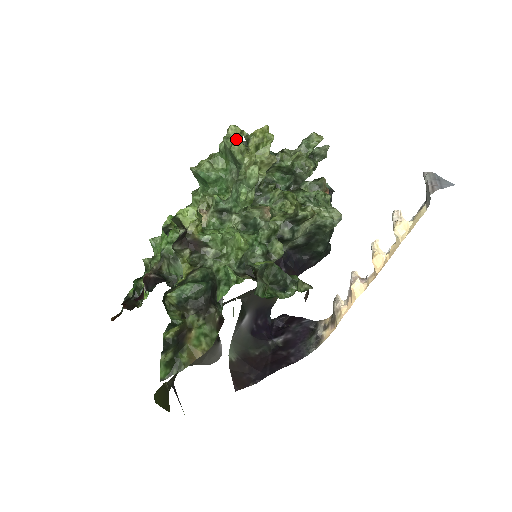
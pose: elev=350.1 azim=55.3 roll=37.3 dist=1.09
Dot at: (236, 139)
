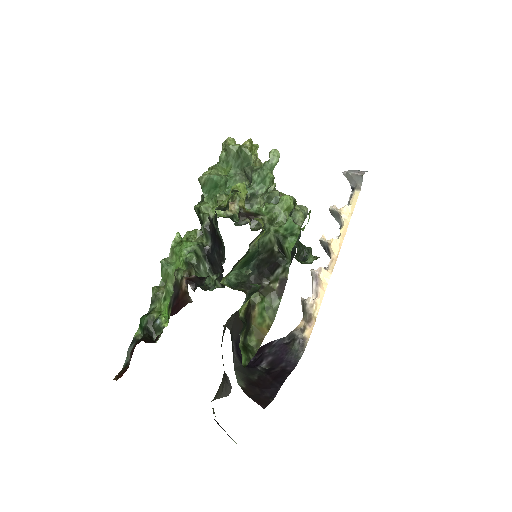
Dot at: occluded
